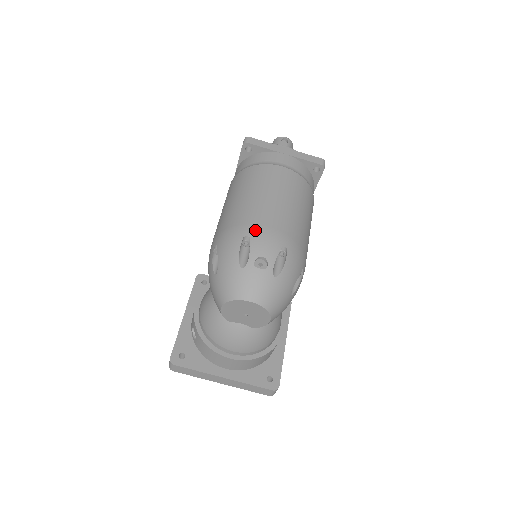
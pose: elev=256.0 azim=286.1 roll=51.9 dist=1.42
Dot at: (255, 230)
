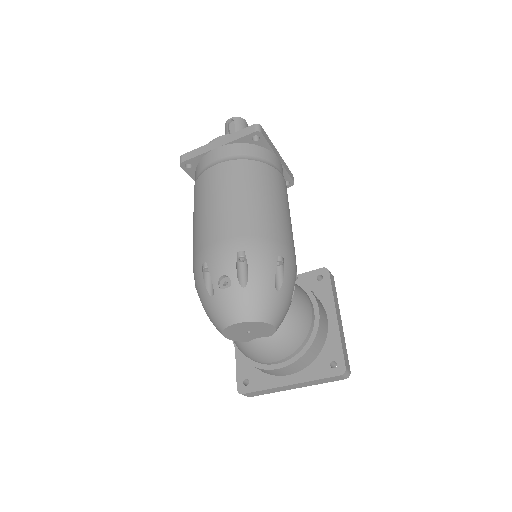
Dot at: (208, 252)
